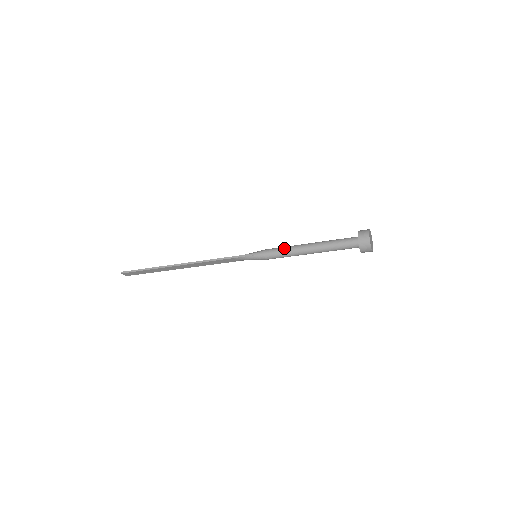
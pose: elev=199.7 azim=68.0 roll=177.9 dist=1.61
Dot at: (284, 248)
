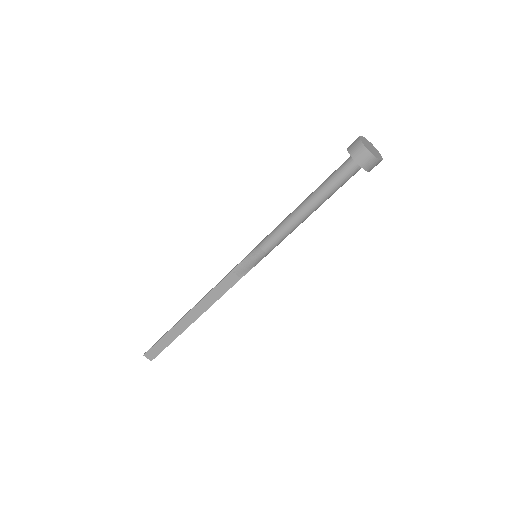
Dot at: (279, 224)
